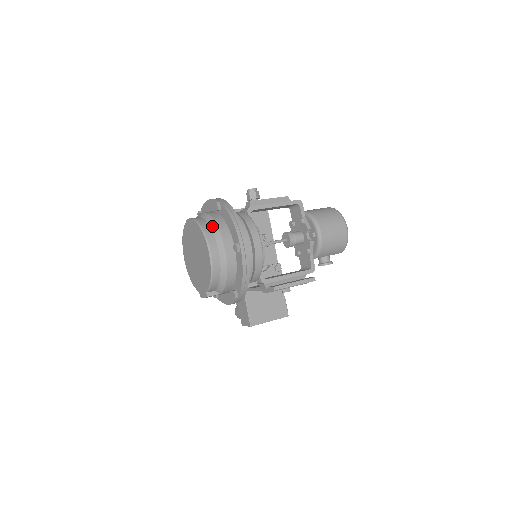
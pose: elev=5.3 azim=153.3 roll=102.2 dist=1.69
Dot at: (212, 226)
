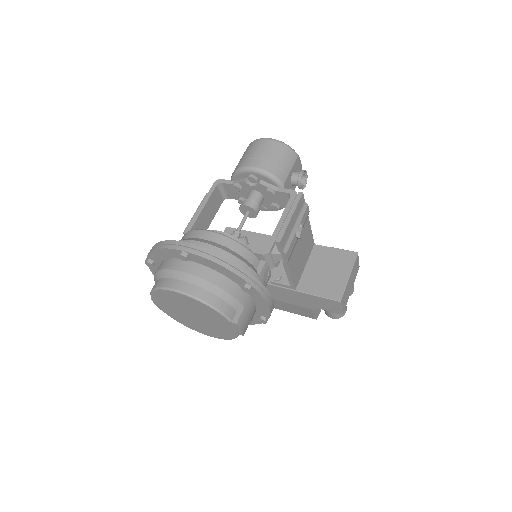
Dot at: (158, 277)
